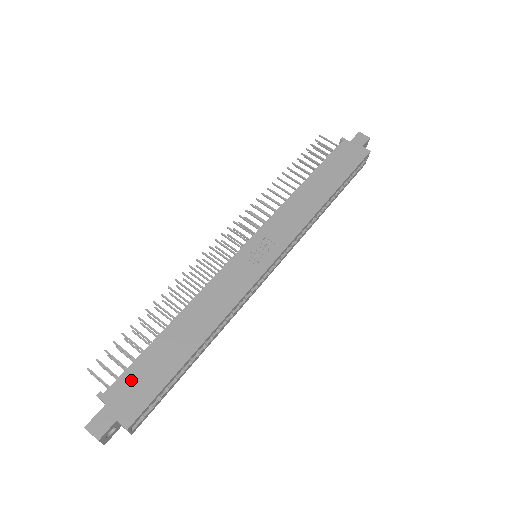
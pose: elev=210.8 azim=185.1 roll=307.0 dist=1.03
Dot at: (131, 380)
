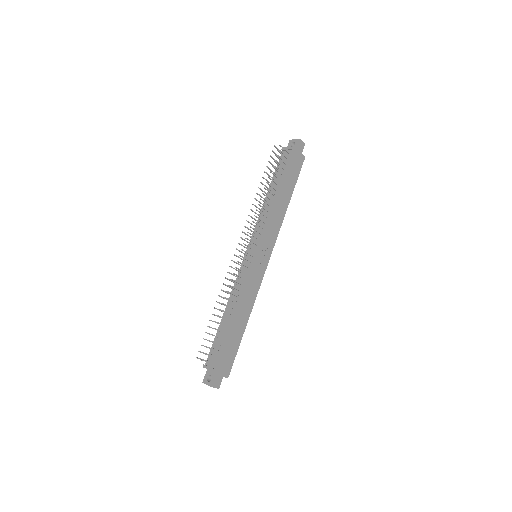
Dot at: (224, 357)
